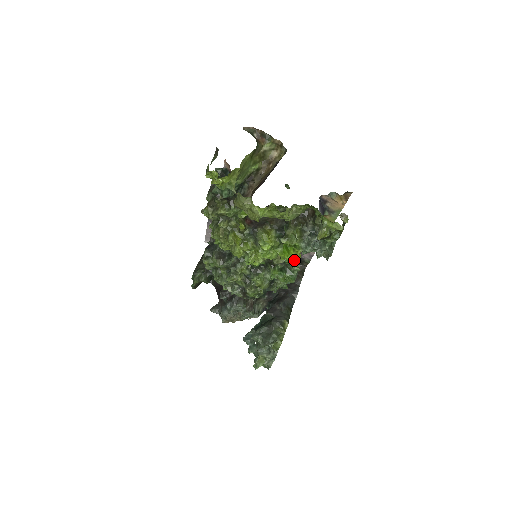
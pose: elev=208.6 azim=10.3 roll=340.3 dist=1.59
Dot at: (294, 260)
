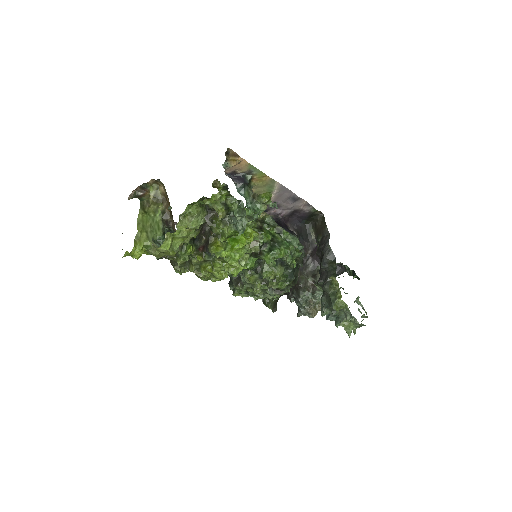
Dot at: (249, 242)
